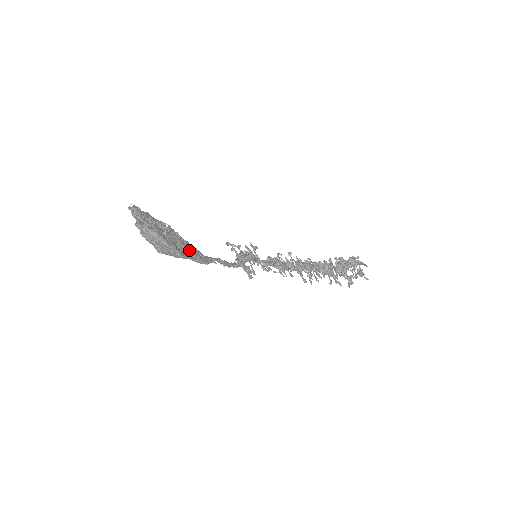
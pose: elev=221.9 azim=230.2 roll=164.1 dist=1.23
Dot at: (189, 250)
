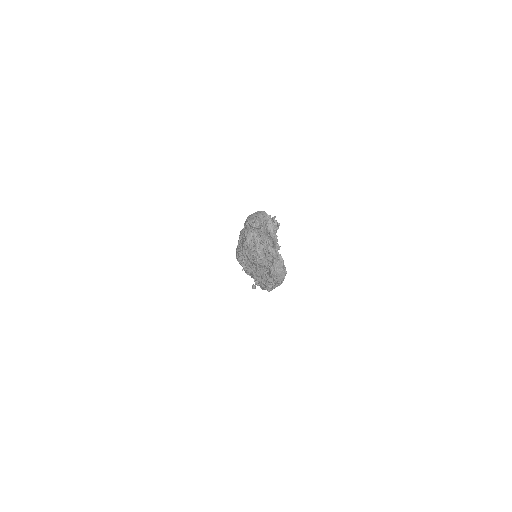
Dot at: occluded
